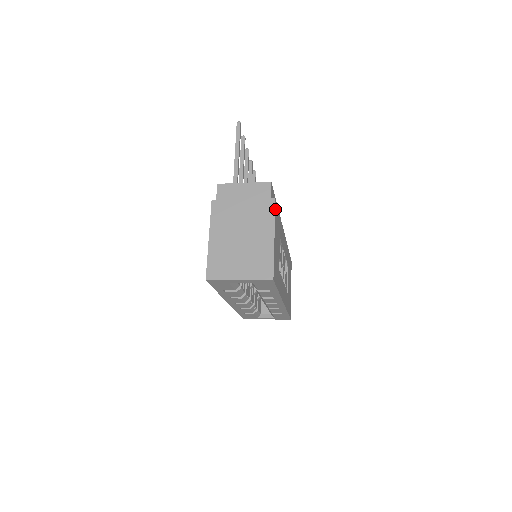
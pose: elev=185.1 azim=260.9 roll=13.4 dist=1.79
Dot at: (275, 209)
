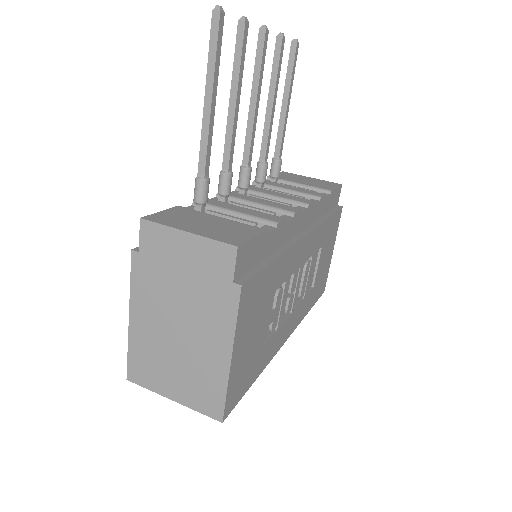
Dot at: (240, 303)
